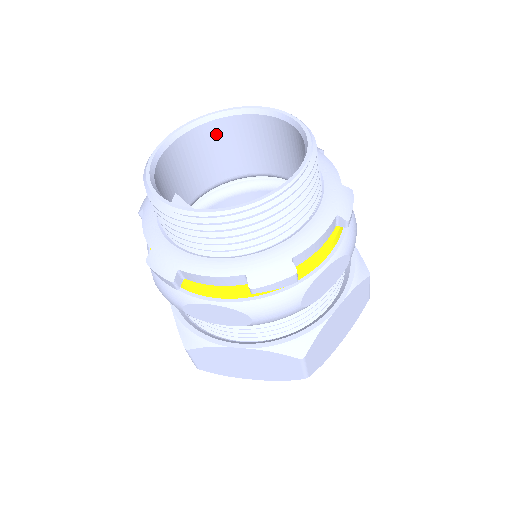
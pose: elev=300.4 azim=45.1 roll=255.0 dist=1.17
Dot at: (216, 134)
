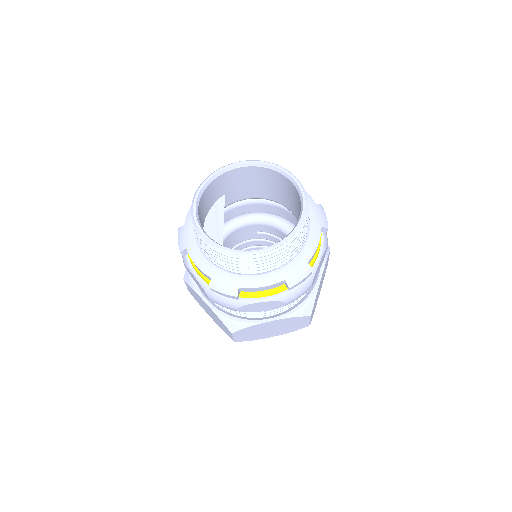
Dot at: (268, 175)
